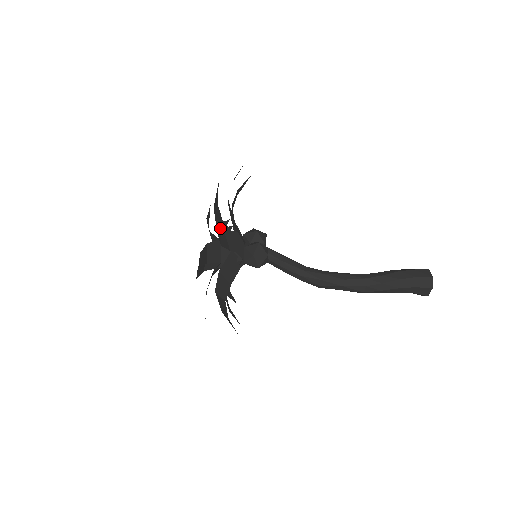
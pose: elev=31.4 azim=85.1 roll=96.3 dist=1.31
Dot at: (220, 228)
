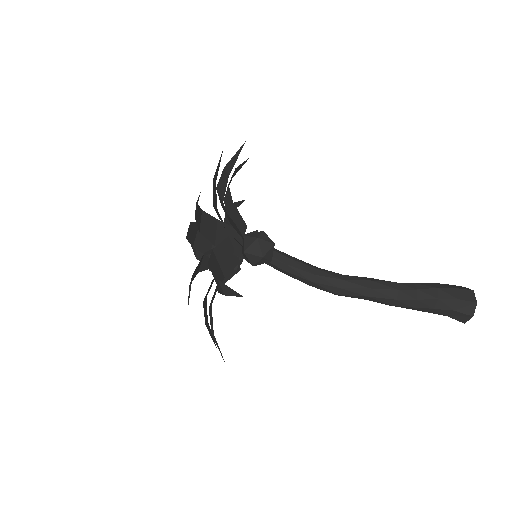
Dot at: (228, 166)
